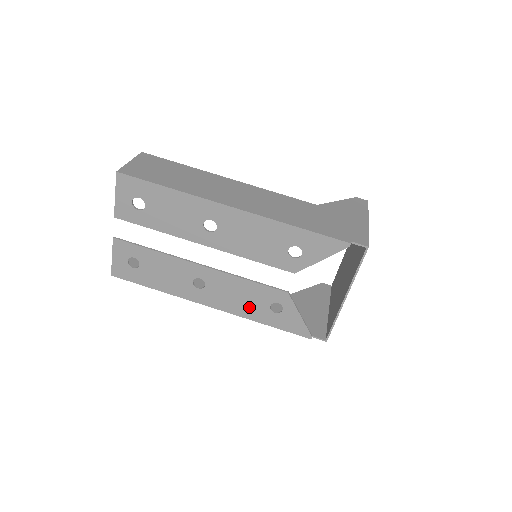
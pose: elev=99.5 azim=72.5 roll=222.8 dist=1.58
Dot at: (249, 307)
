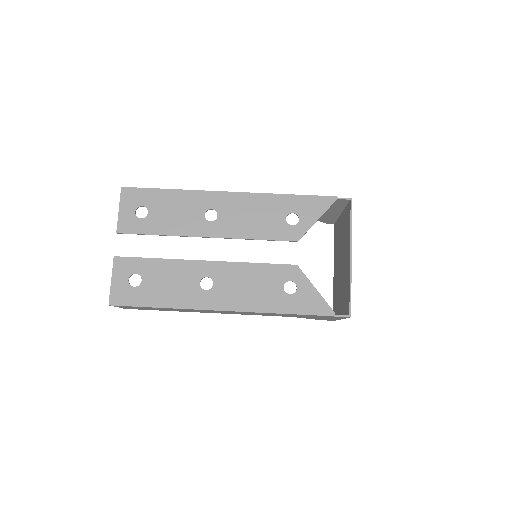
Dot at: (262, 296)
